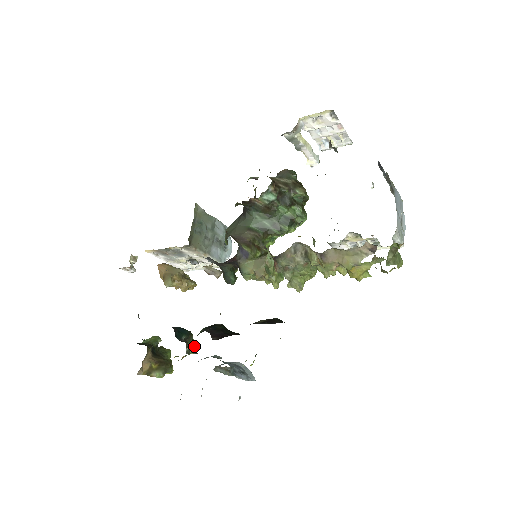
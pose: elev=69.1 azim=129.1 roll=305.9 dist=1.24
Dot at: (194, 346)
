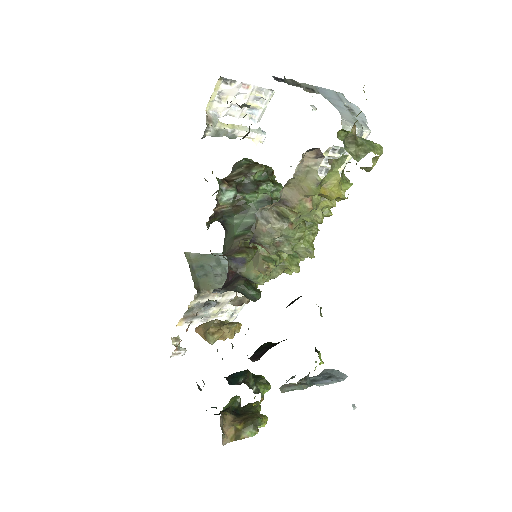
Dot at: (264, 382)
